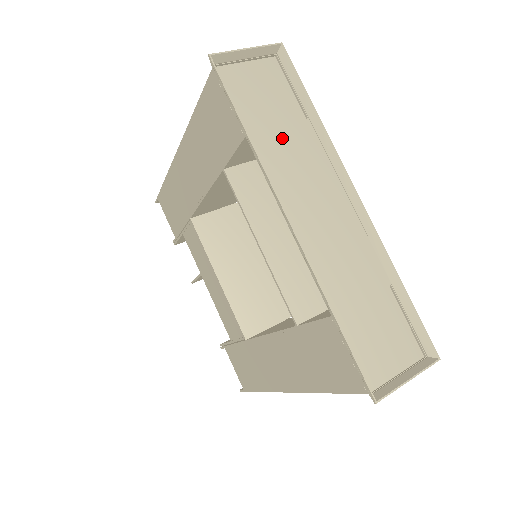
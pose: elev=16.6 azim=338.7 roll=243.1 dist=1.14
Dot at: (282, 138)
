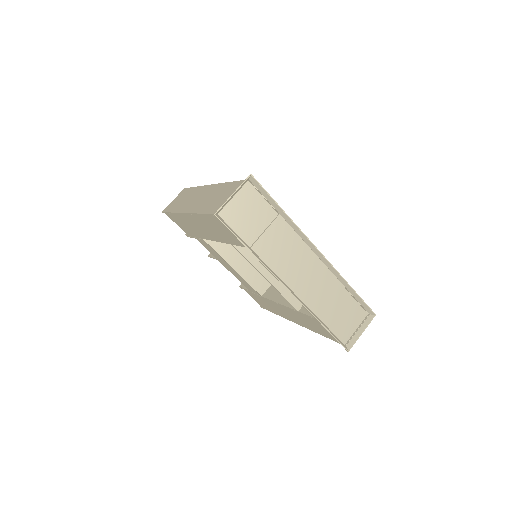
Dot at: (269, 238)
